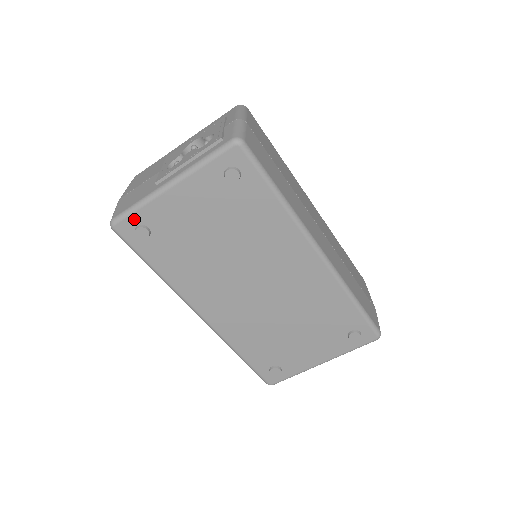
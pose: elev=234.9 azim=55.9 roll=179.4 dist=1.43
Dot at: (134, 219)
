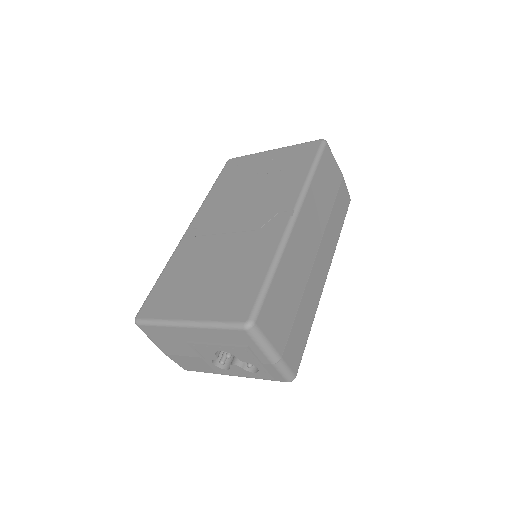
Dot at: occluded
